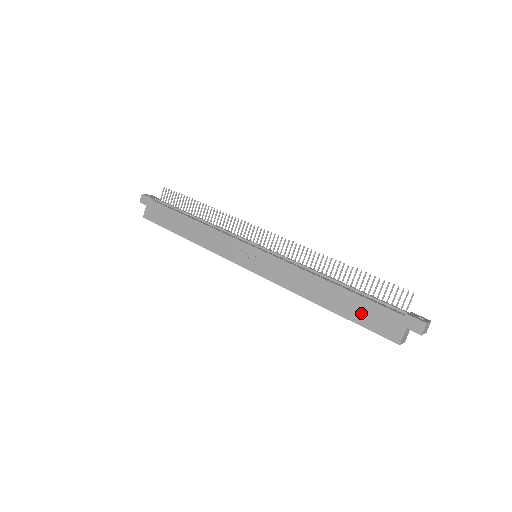
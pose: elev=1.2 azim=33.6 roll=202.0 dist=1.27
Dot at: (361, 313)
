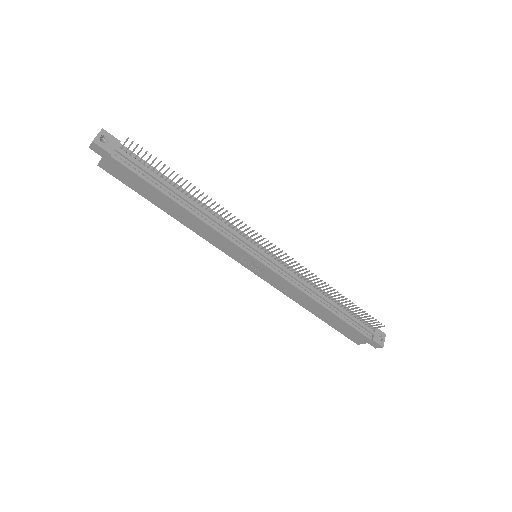
Dot at: (340, 327)
